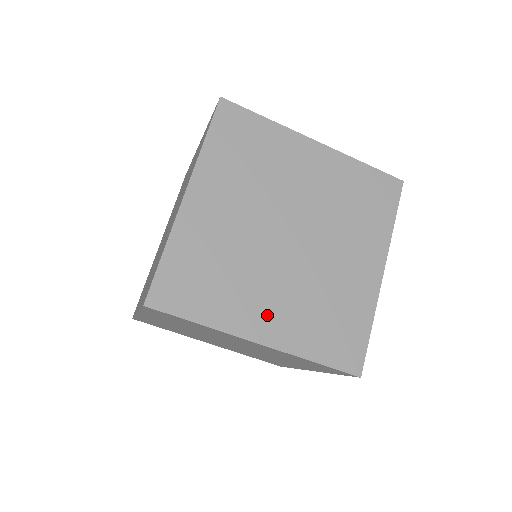
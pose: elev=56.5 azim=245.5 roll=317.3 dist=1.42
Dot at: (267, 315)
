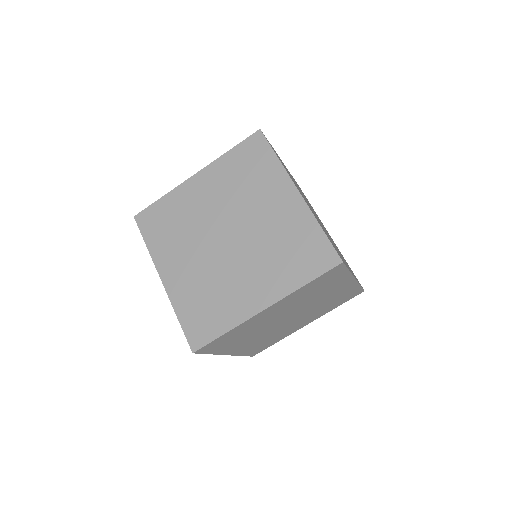
Dot at: (255, 290)
